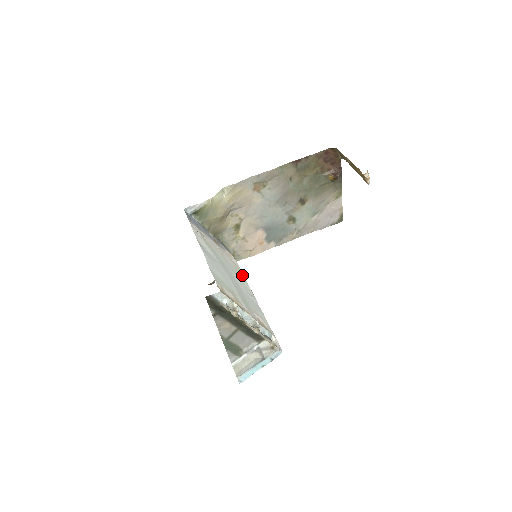
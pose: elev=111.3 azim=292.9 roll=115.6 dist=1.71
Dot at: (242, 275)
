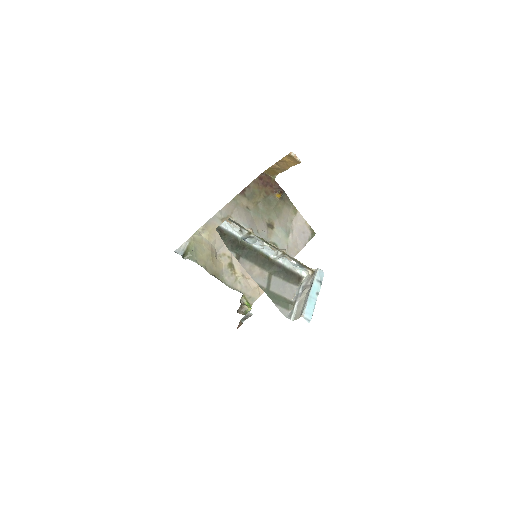
Dot at: occluded
